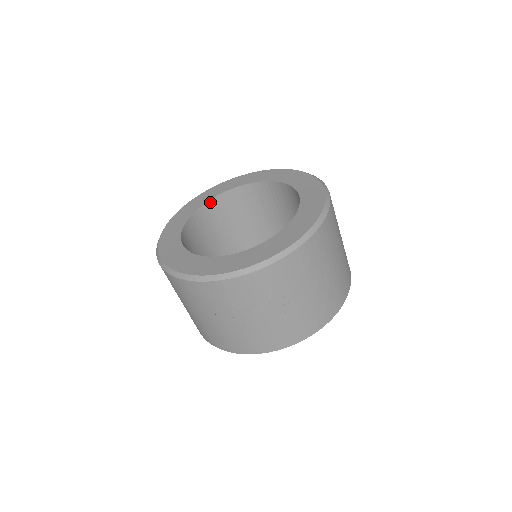
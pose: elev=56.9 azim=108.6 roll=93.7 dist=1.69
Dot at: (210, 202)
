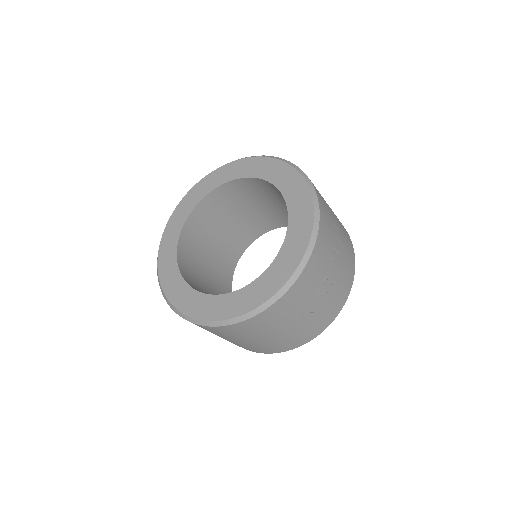
Dot at: (178, 255)
